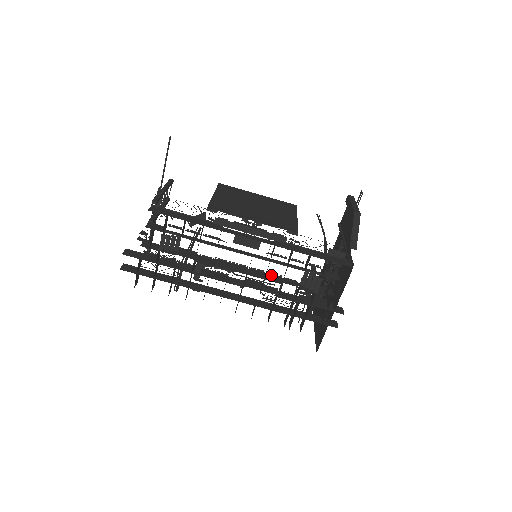
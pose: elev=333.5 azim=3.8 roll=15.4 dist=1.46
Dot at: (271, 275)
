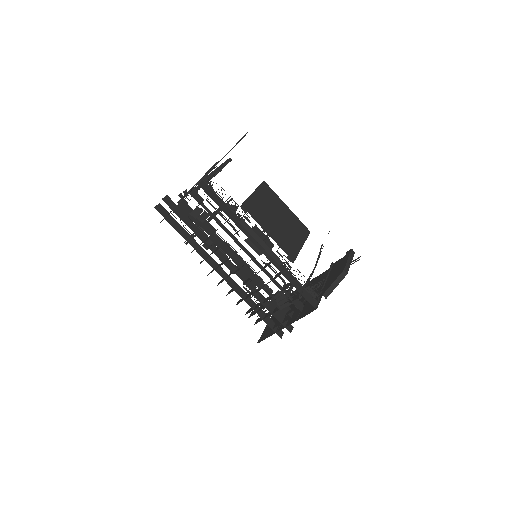
Dot at: (257, 277)
